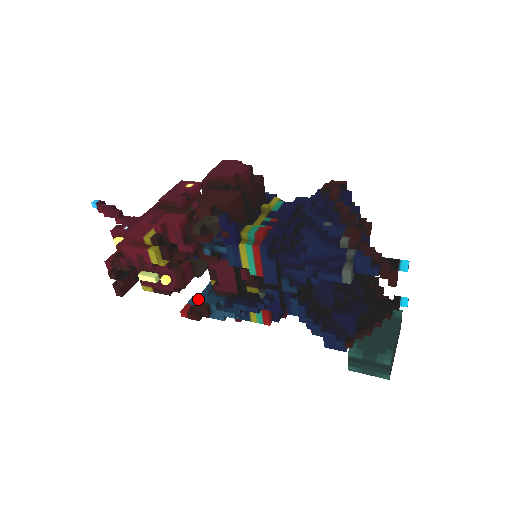
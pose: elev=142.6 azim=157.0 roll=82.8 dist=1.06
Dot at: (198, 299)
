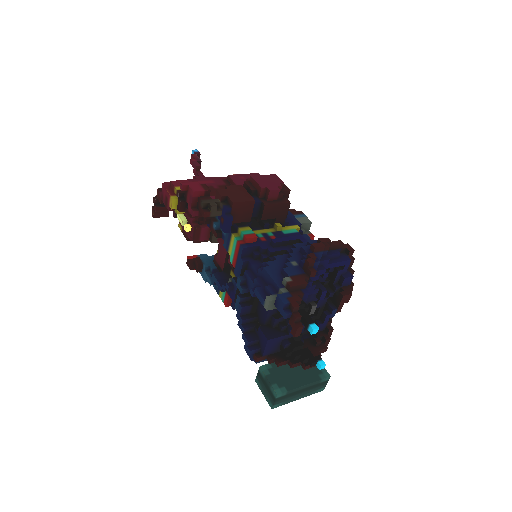
Dot at: (204, 257)
